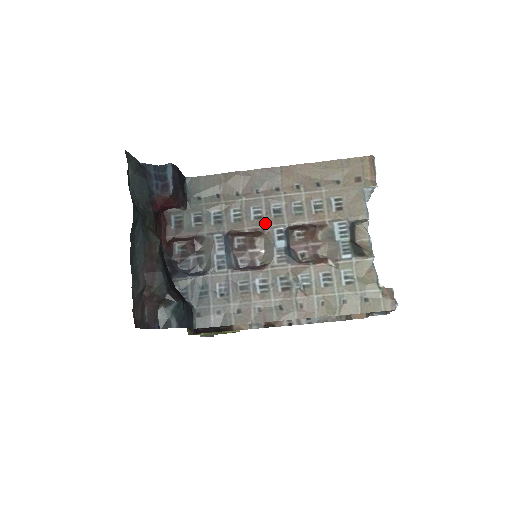
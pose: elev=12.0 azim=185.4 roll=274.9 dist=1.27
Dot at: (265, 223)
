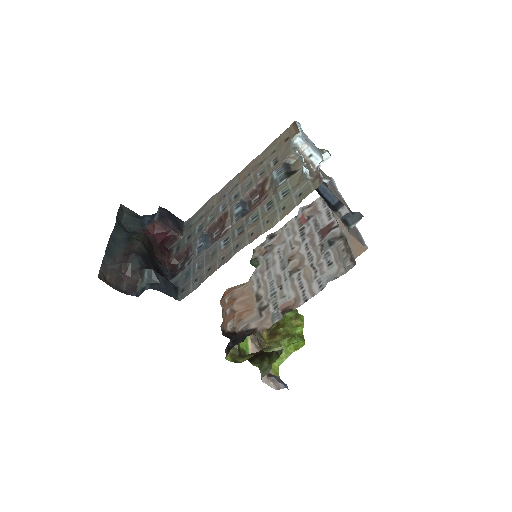
Dot at: (228, 207)
